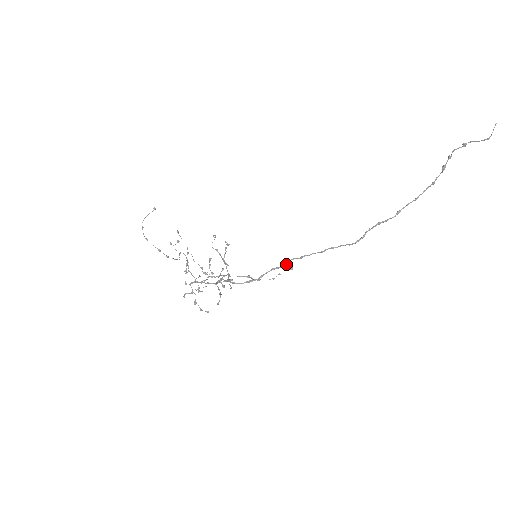
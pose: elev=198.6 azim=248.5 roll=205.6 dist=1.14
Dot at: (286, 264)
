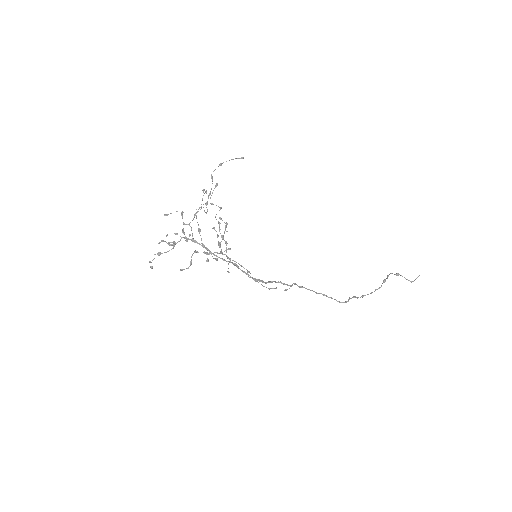
Dot at: (291, 285)
